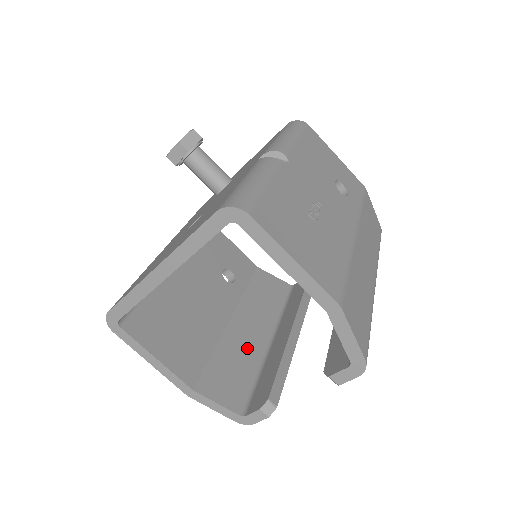
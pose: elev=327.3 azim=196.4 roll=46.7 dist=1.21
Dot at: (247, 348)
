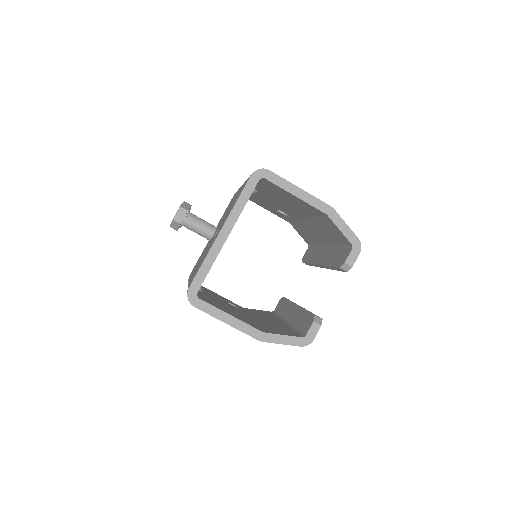
Dot at: (275, 324)
